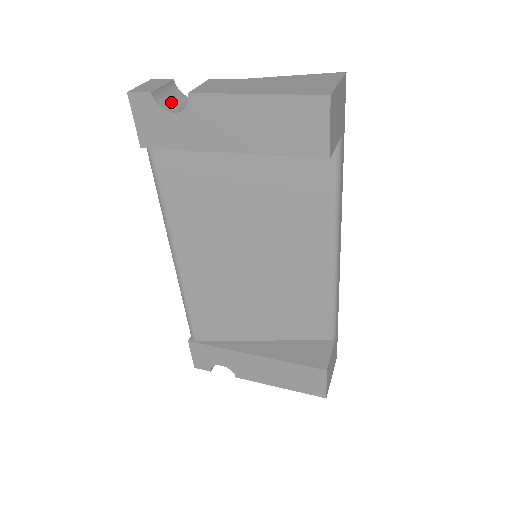
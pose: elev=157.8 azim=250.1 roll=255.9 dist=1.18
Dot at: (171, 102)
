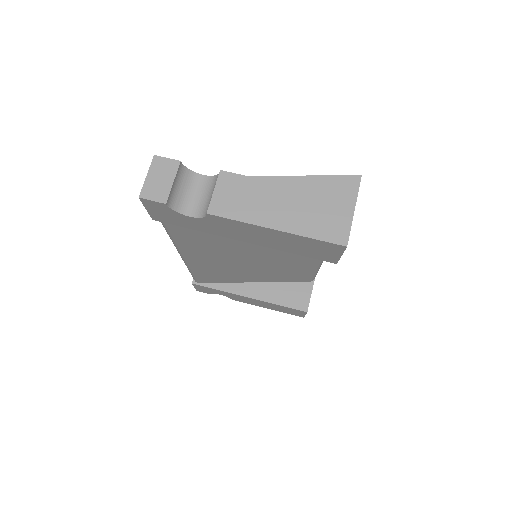
Dot at: (183, 194)
